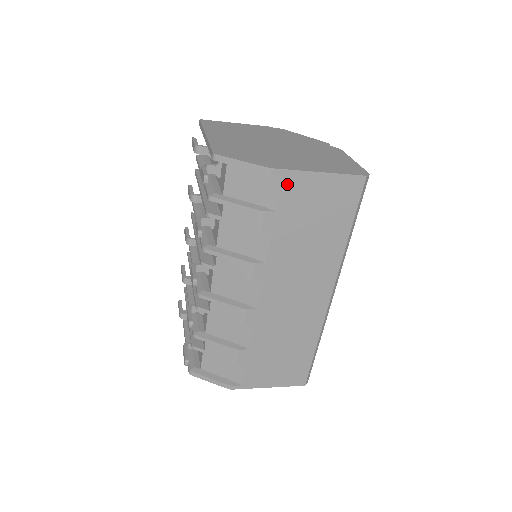
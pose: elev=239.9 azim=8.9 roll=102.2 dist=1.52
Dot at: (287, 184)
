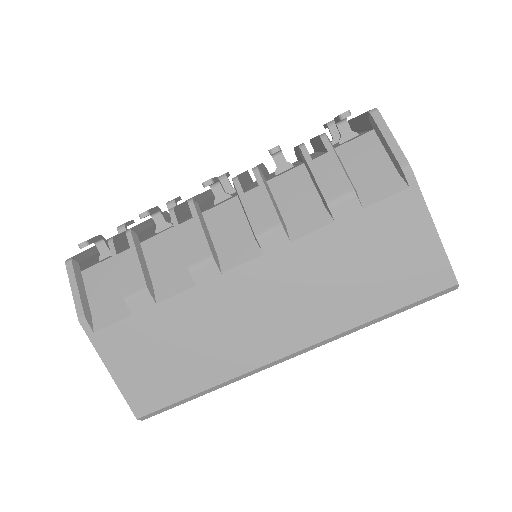
Dot at: (402, 199)
